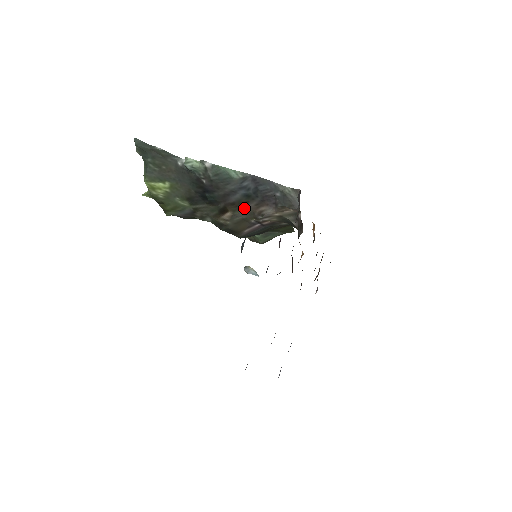
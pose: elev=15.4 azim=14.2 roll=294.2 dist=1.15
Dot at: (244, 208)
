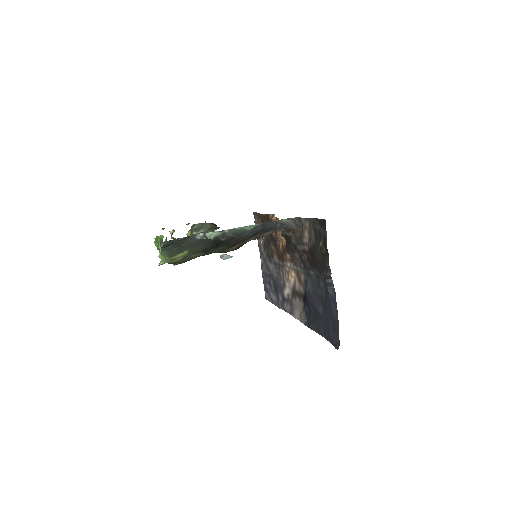
Dot at: (250, 239)
